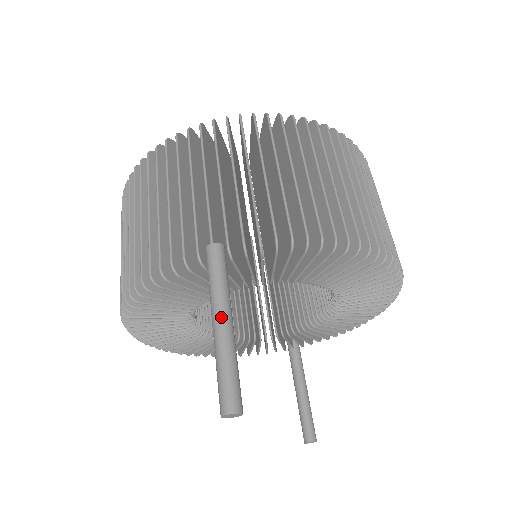
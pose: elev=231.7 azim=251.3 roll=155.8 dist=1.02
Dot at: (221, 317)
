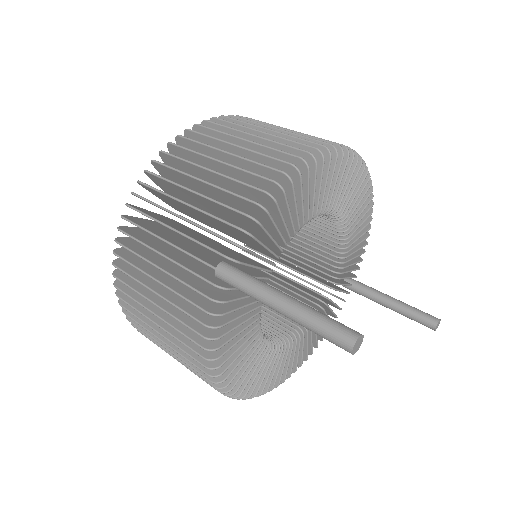
Dot at: (276, 300)
